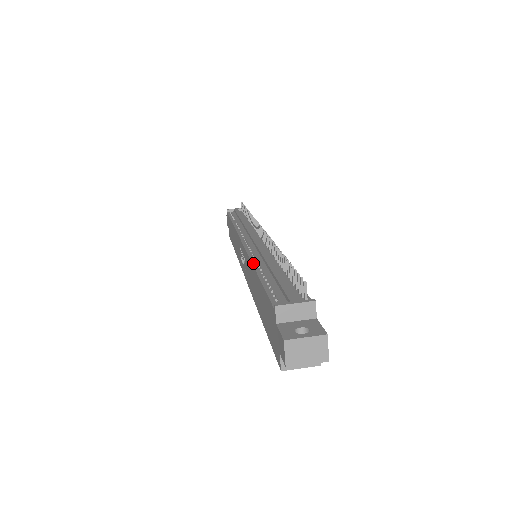
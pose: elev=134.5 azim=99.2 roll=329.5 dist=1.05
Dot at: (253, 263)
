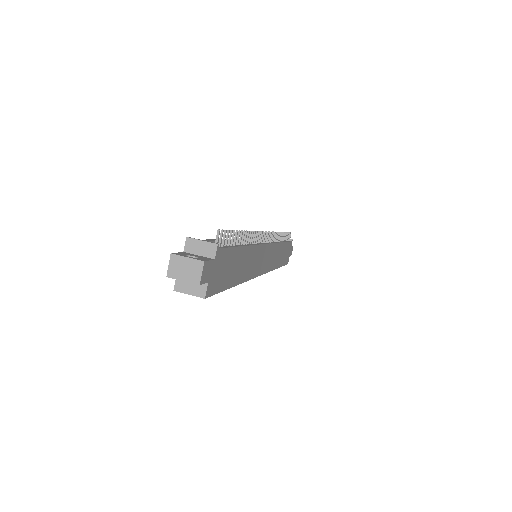
Dot at: occluded
